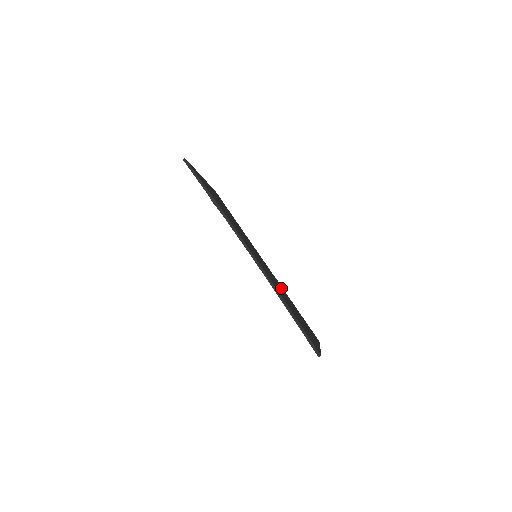
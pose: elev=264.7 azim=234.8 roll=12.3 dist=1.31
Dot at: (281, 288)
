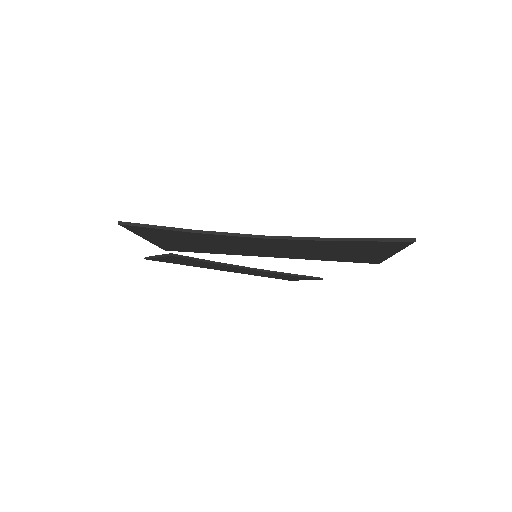
Dot at: occluded
